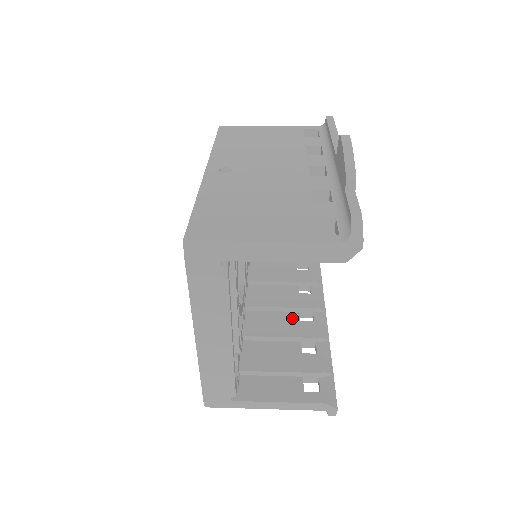
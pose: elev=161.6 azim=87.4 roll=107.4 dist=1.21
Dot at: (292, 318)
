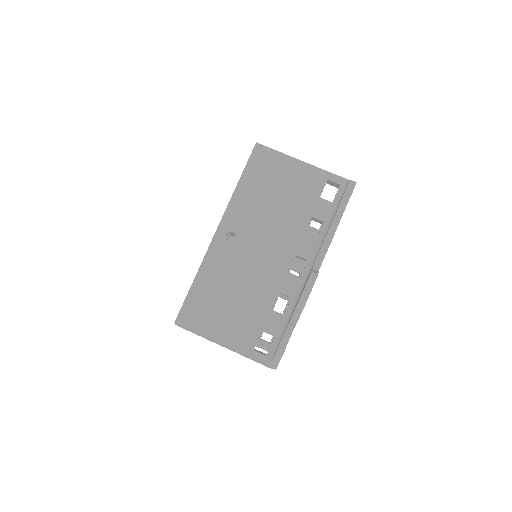
Dot at: occluded
